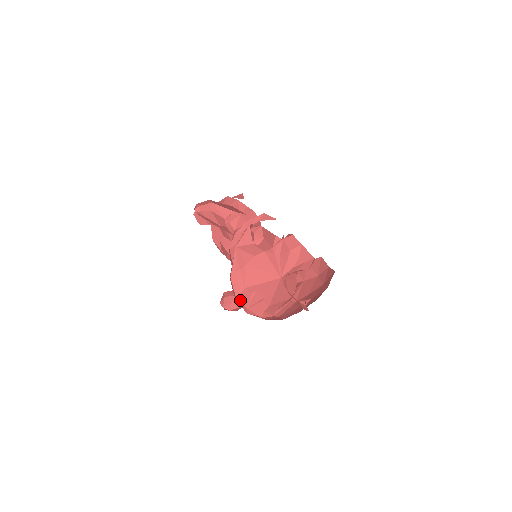
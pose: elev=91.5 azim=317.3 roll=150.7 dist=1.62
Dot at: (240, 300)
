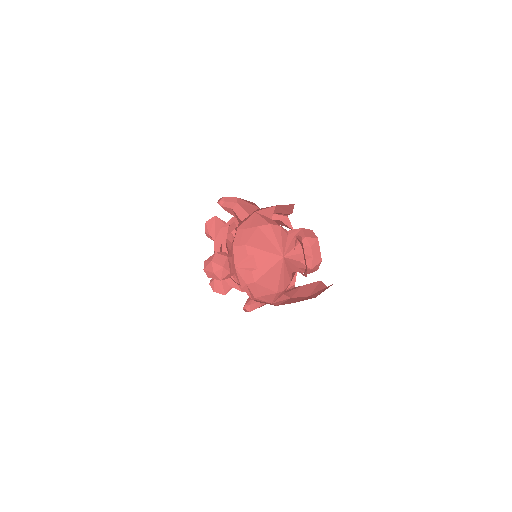
Dot at: (234, 253)
